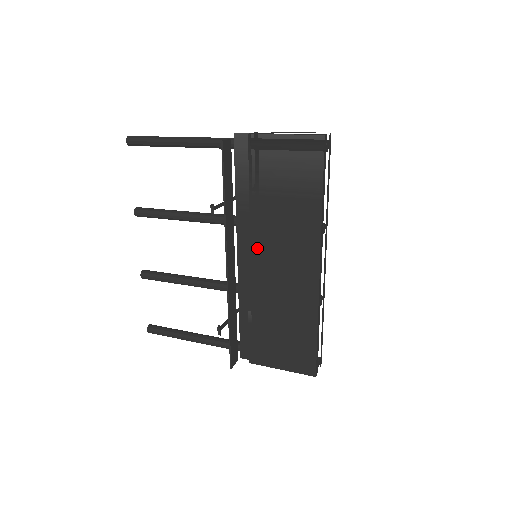
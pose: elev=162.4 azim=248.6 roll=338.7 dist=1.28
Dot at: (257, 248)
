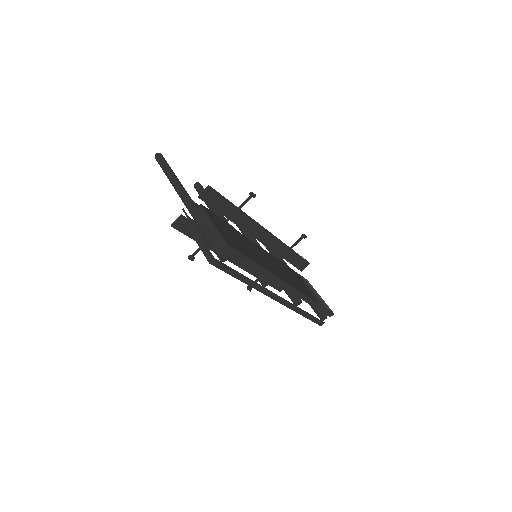
Dot at: occluded
